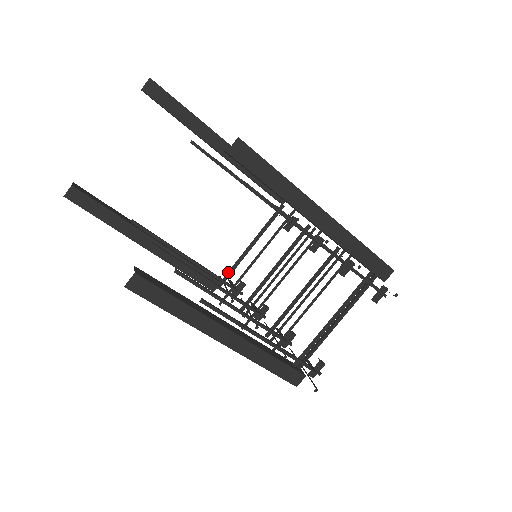
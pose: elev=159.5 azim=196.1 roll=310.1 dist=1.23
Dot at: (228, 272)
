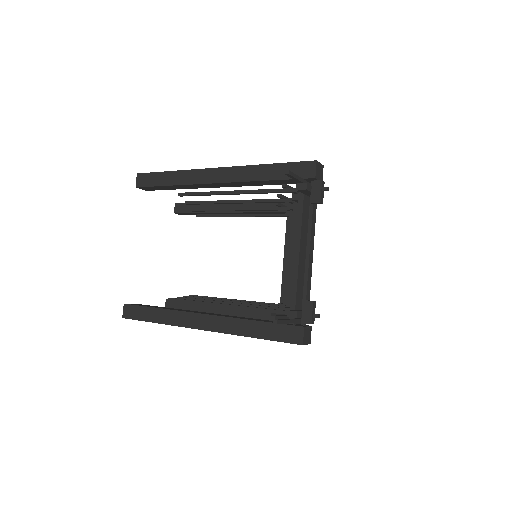
Dot at: (281, 295)
